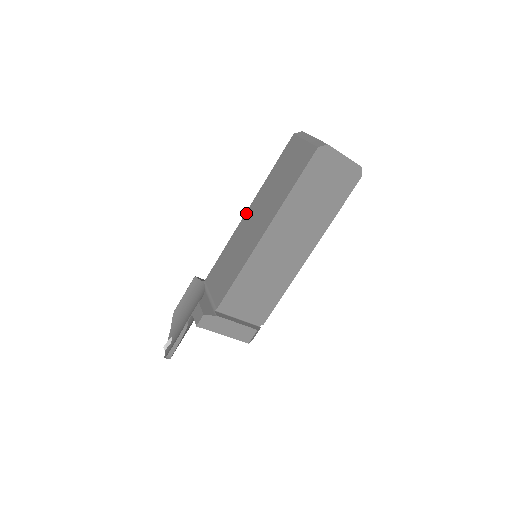
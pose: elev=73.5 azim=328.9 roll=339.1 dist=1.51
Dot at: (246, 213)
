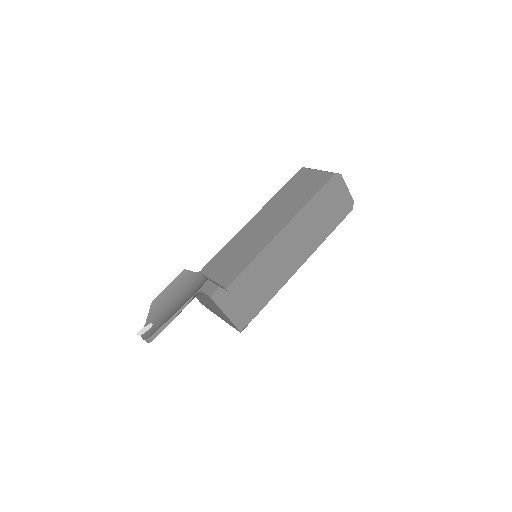
Dot at: (253, 218)
